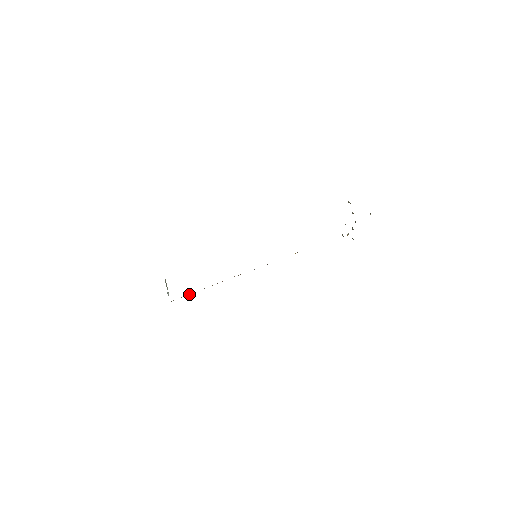
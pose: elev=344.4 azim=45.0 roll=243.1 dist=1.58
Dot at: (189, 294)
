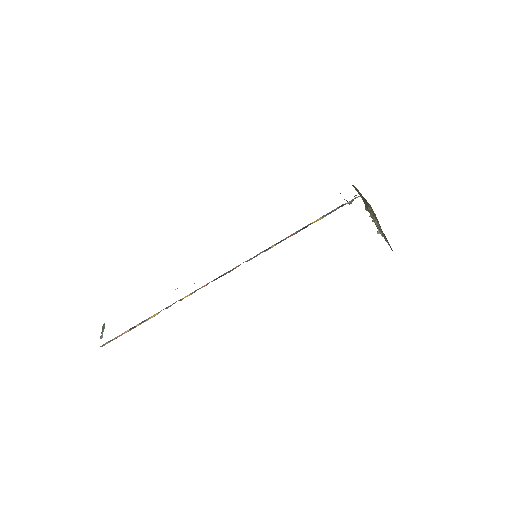
Dot at: (140, 323)
